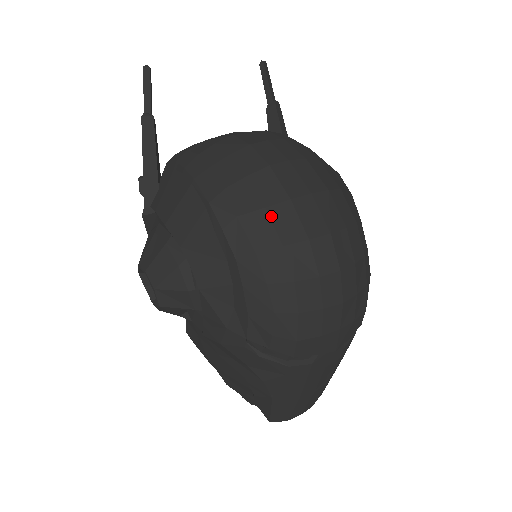
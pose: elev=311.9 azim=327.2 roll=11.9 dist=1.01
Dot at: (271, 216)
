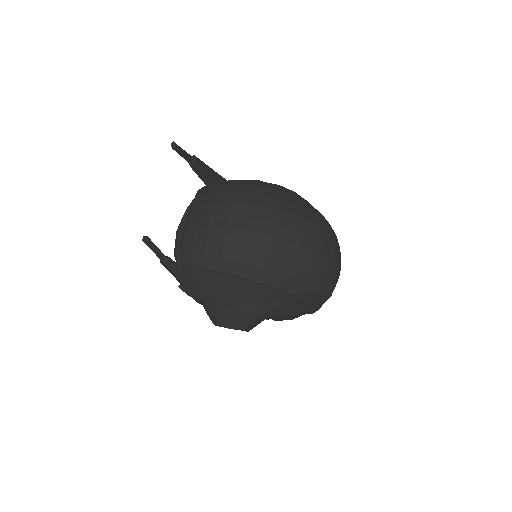
Dot at: (297, 263)
